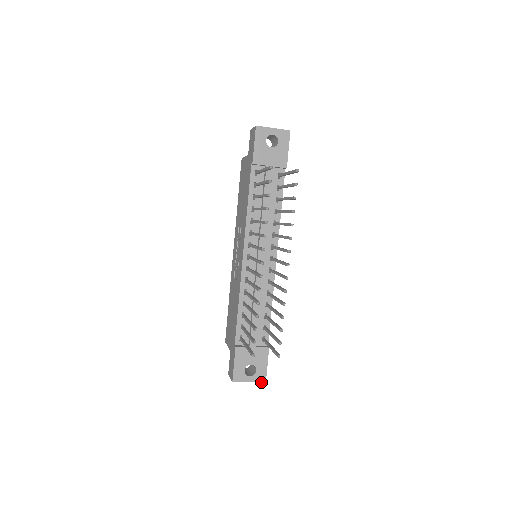
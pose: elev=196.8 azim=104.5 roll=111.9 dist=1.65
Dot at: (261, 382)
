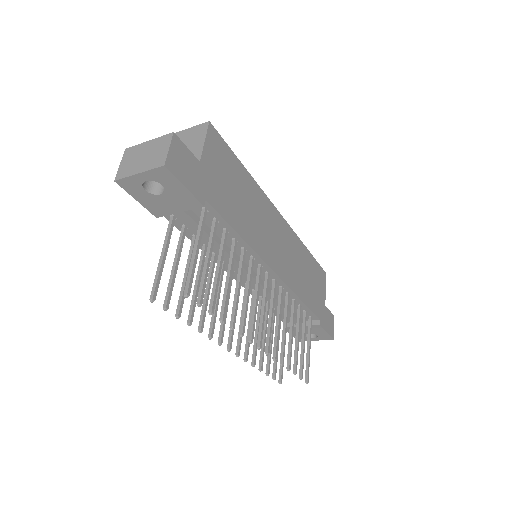
Dot at: occluded
